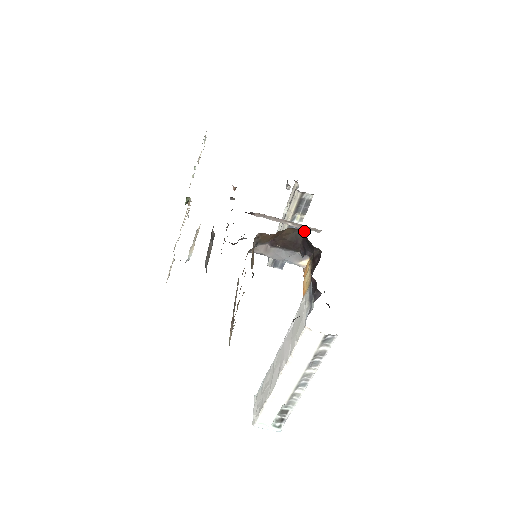
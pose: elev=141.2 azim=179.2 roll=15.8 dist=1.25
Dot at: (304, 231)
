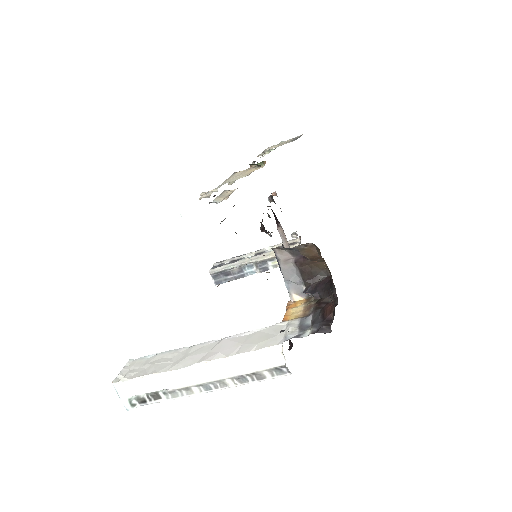
Dot at: (330, 277)
